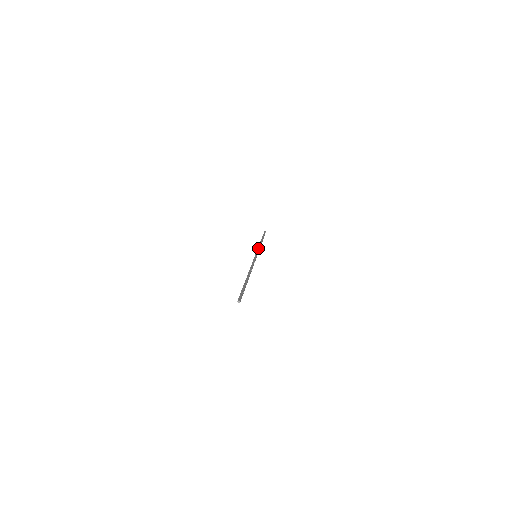
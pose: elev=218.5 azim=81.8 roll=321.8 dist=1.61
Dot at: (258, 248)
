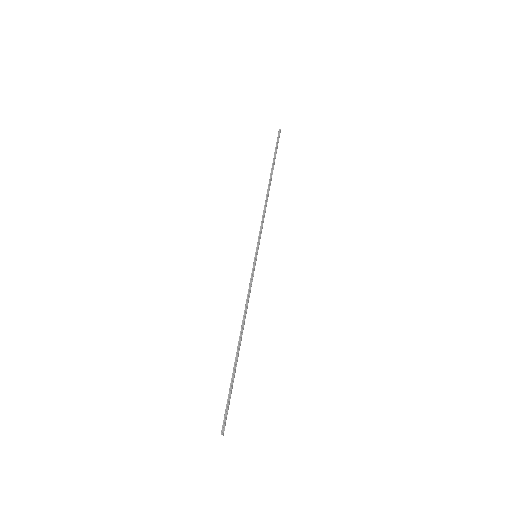
Dot at: (261, 222)
